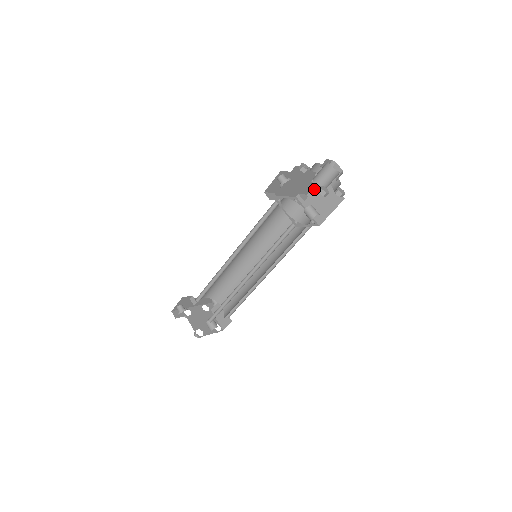
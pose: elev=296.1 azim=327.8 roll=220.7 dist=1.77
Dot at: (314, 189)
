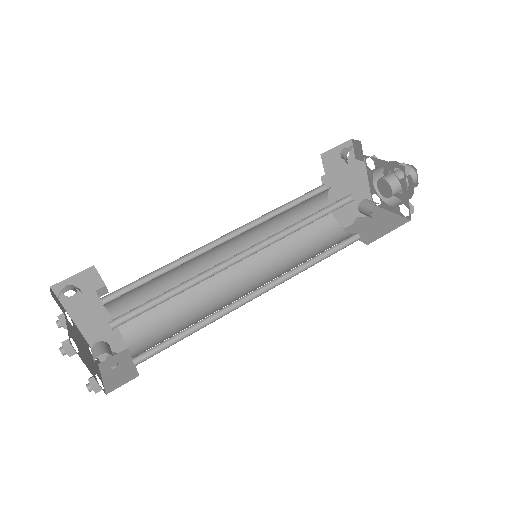
Dot at: (362, 218)
